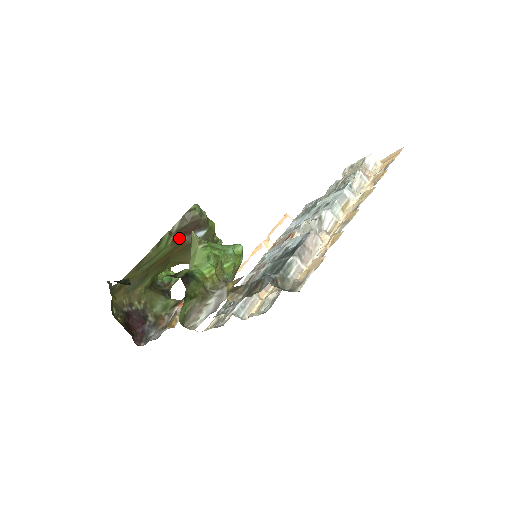
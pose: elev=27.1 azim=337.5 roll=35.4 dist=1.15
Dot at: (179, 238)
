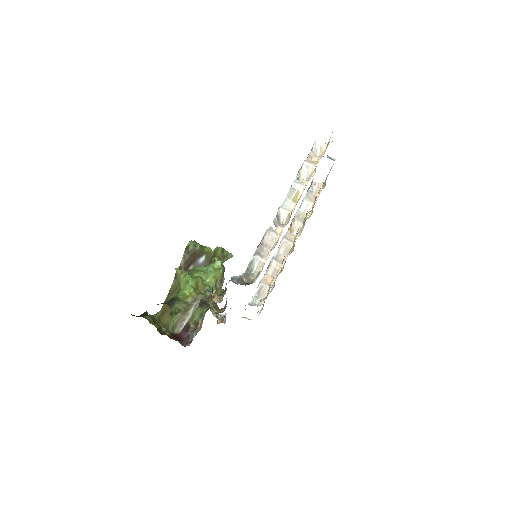
Dot at: (188, 268)
